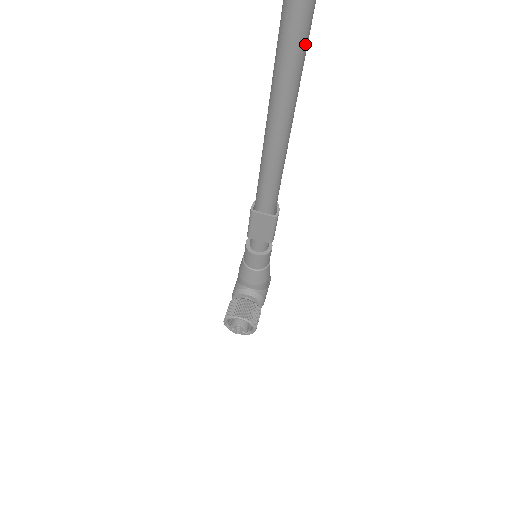
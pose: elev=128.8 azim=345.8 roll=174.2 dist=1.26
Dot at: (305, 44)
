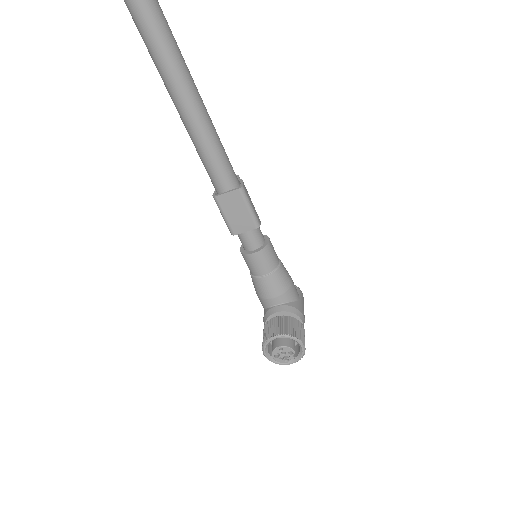
Dot at: out of frame
